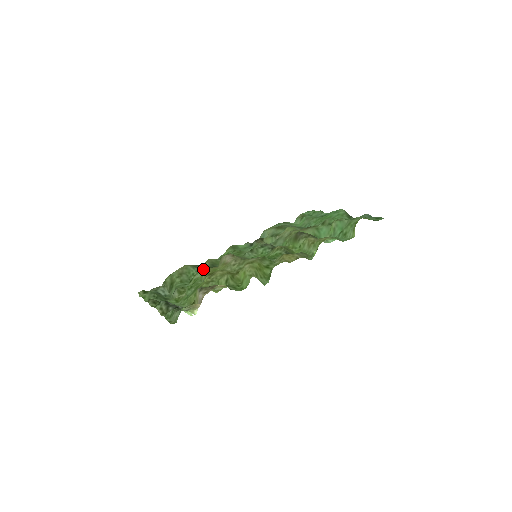
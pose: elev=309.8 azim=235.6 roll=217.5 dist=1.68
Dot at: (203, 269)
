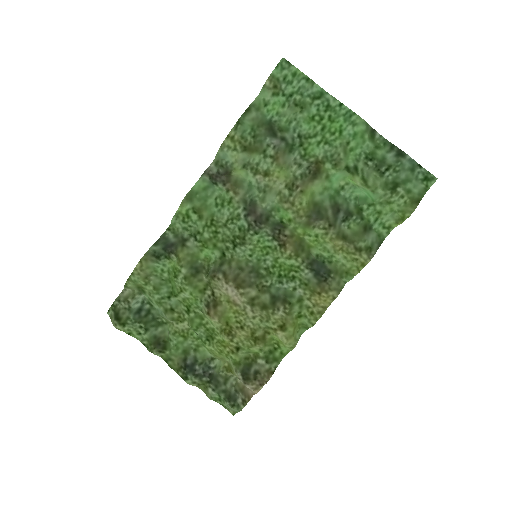
Dot at: (189, 288)
